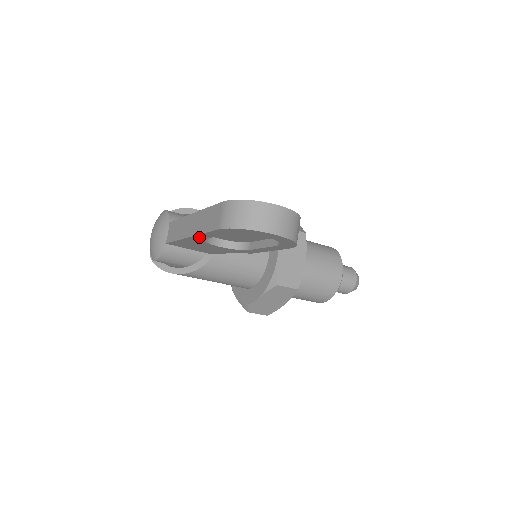
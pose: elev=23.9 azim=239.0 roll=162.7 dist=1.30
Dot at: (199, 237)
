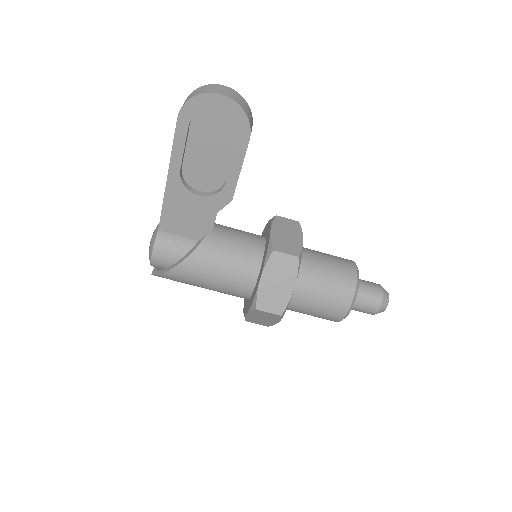
Dot at: (174, 169)
